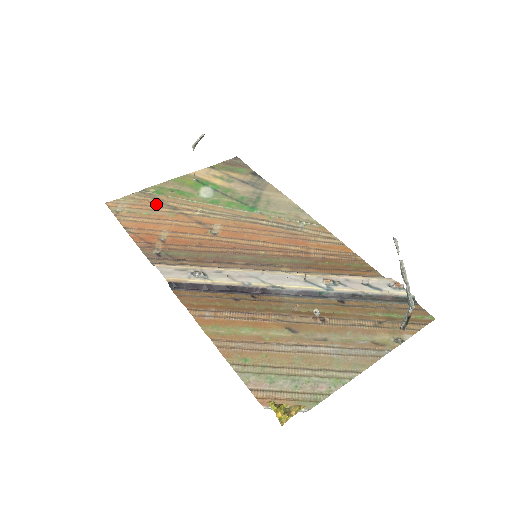
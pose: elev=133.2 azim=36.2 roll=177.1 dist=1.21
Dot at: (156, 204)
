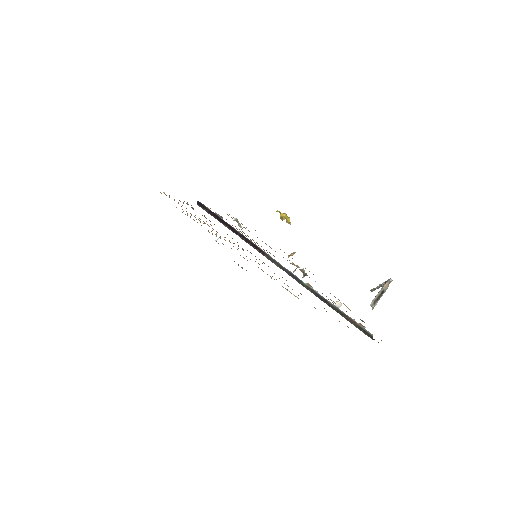
Dot at: (190, 216)
